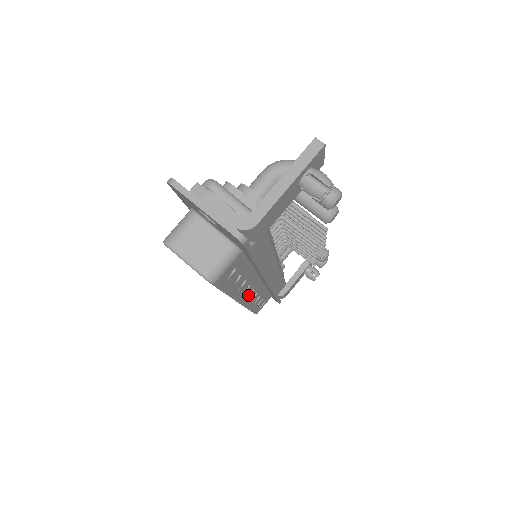
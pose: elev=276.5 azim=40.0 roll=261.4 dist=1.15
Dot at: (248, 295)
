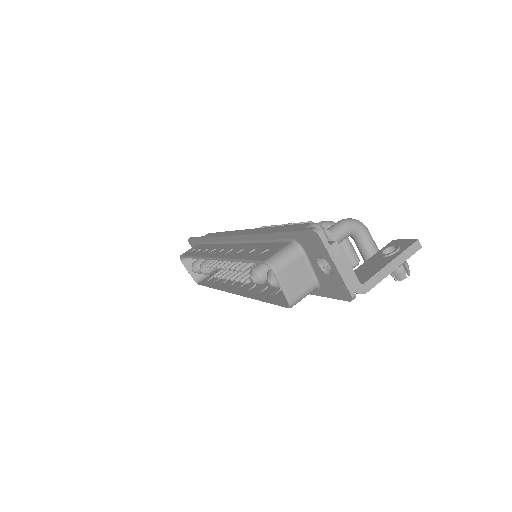
Dot at: (240, 287)
